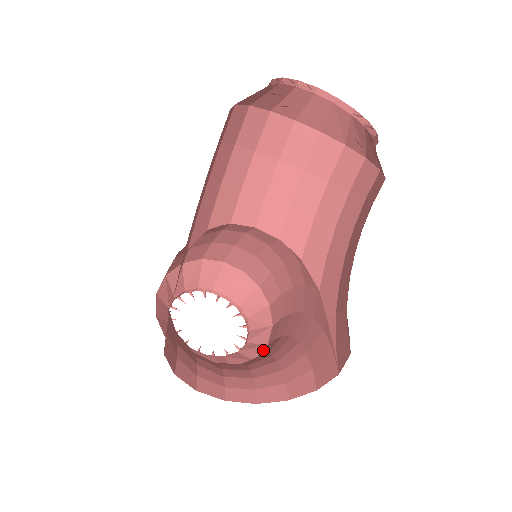
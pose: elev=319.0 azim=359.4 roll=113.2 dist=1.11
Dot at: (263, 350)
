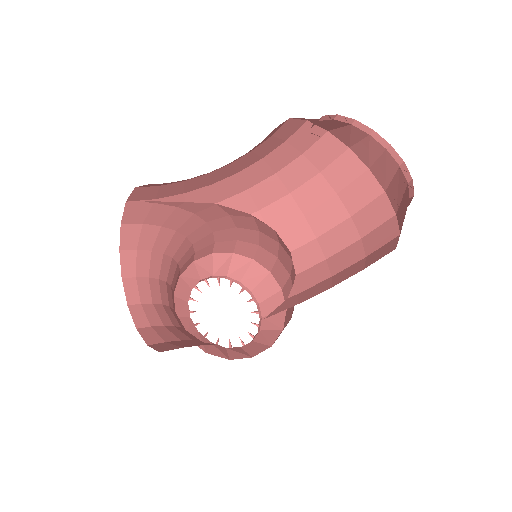
Dot at: occluded
